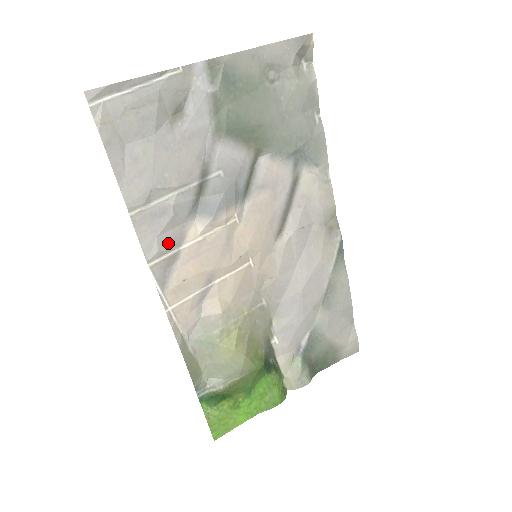
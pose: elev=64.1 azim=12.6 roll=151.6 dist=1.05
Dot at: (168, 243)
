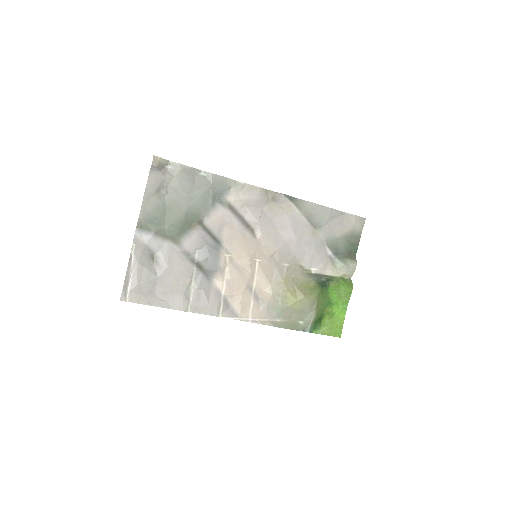
Dot at: (216, 301)
